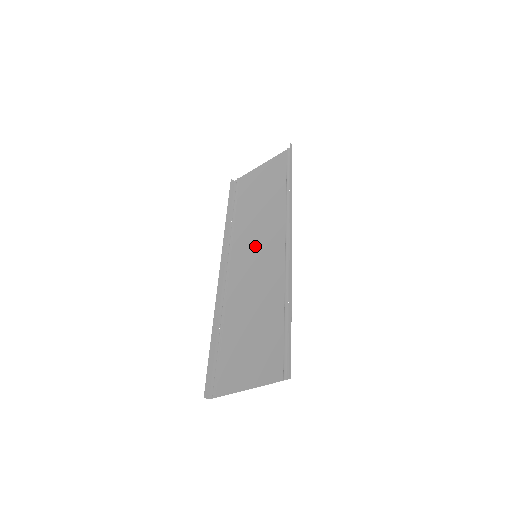
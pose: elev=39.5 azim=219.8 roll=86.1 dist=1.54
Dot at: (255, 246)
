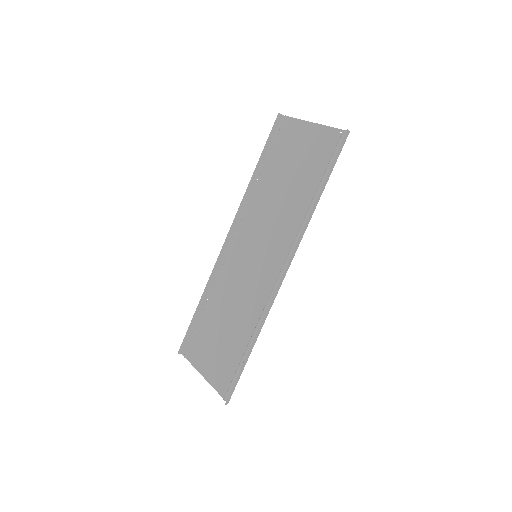
Dot at: (260, 243)
